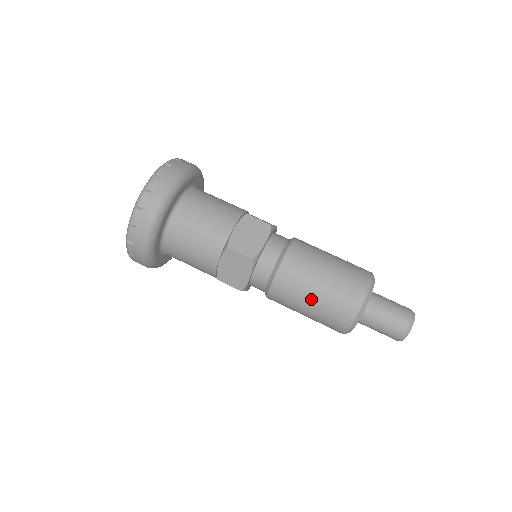
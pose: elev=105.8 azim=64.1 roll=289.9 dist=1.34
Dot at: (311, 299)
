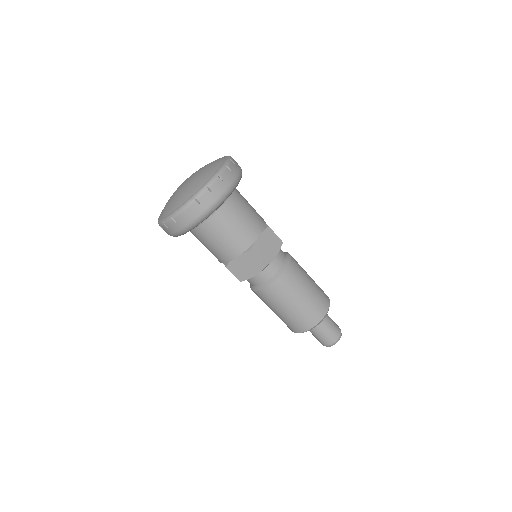
Dot at: (272, 310)
